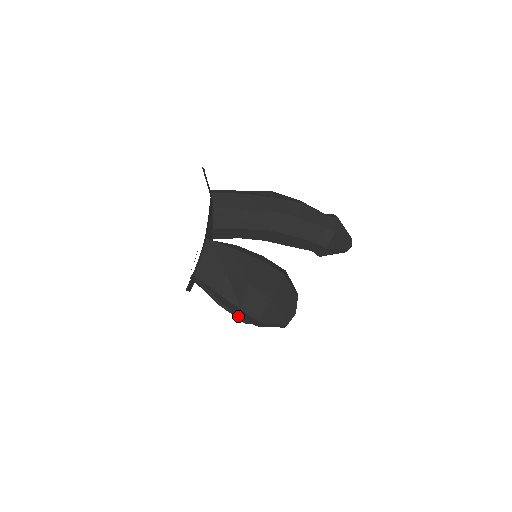
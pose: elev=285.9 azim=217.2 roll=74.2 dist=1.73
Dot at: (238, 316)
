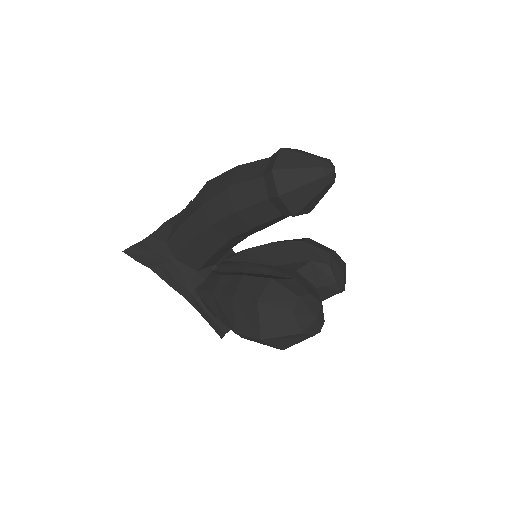
Dot at: occluded
